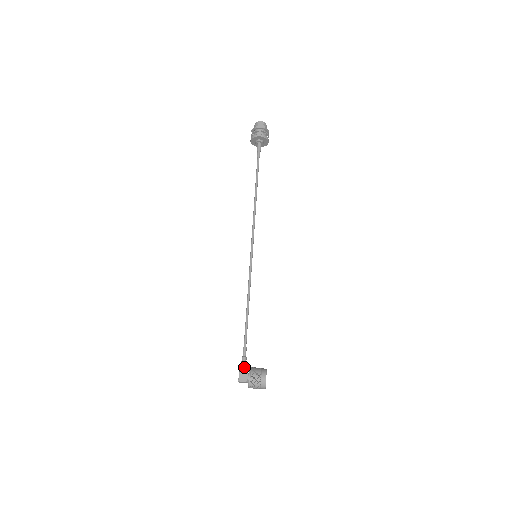
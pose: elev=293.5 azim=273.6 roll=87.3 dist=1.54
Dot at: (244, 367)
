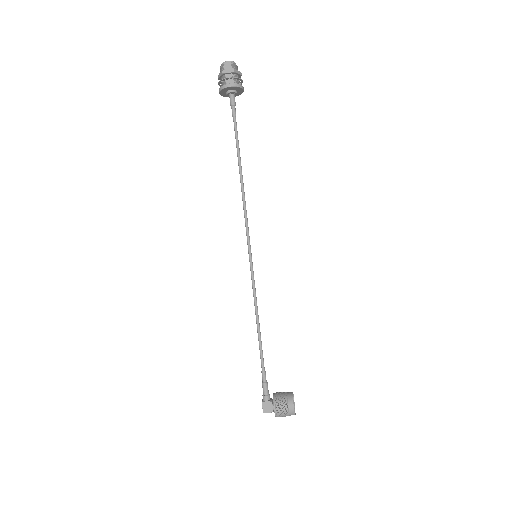
Dot at: (266, 395)
